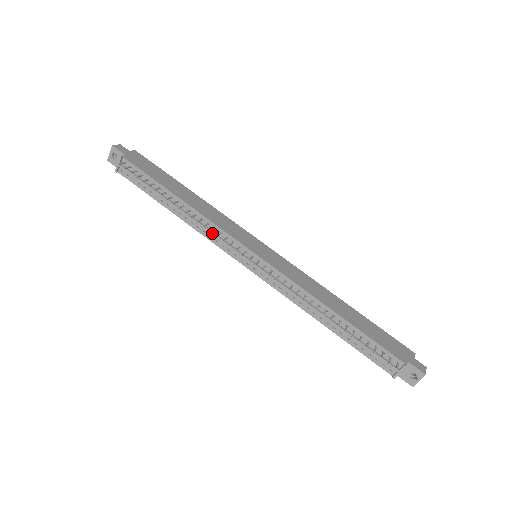
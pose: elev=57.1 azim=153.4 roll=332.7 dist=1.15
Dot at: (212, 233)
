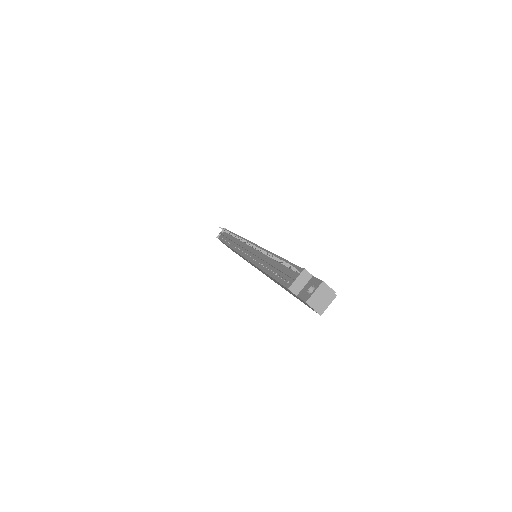
Dot at: (237, 242)
